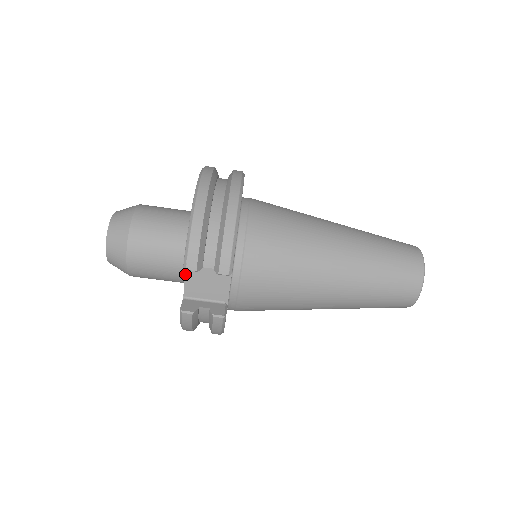
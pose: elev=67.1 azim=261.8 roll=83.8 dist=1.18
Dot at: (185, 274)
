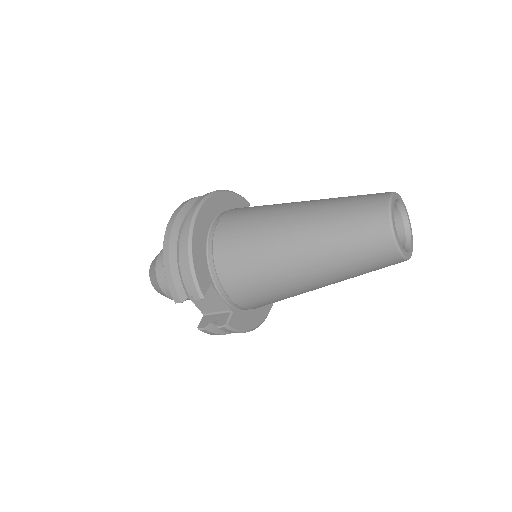
Dot at: (191, 300)
